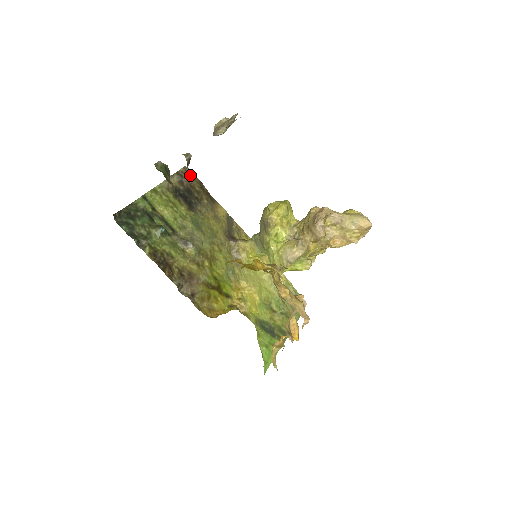
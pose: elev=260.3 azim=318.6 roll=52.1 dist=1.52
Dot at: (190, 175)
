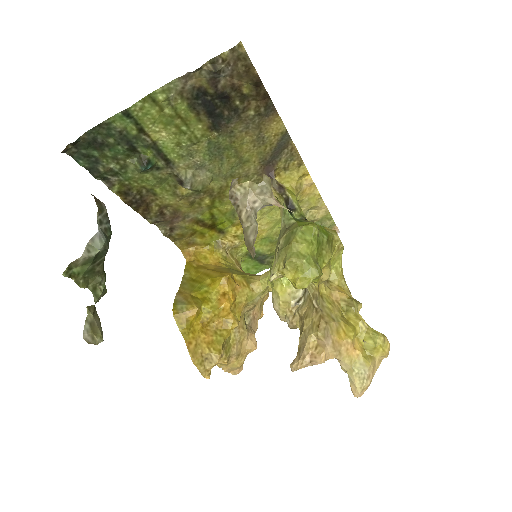
Dot at: (241, 65)
